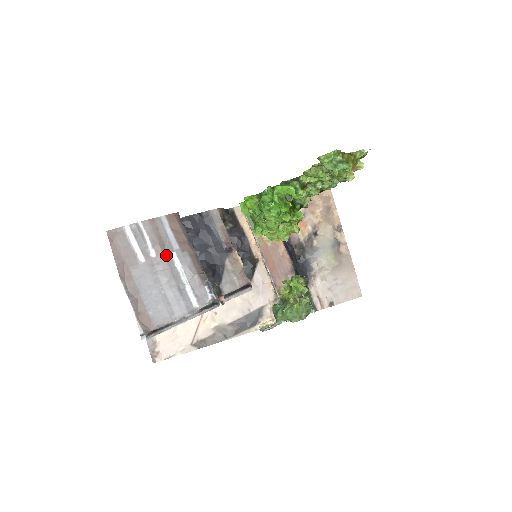
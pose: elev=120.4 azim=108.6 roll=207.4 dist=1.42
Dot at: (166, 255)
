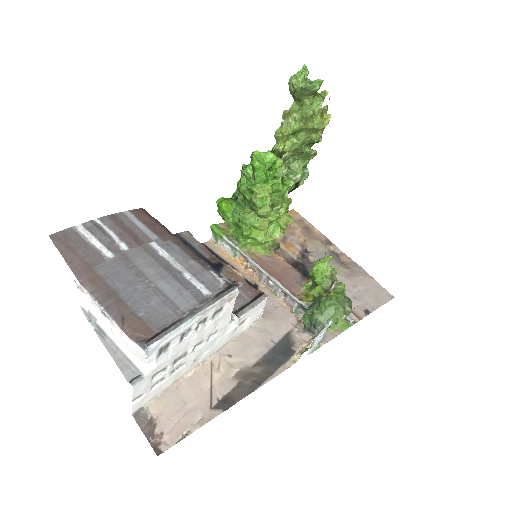
Dot at: (143, 246)
